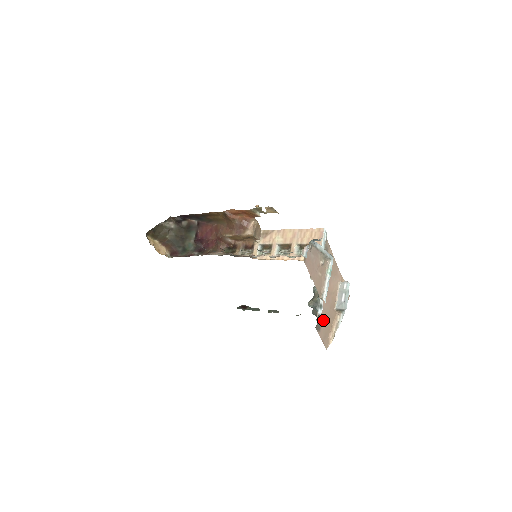
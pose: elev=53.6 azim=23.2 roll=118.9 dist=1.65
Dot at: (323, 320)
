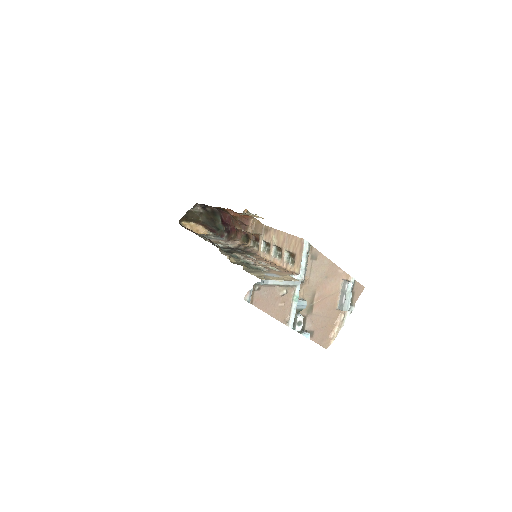
Dot at: (317, 325)
